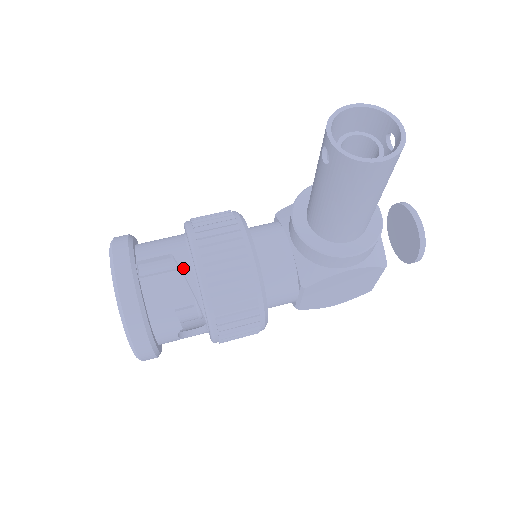
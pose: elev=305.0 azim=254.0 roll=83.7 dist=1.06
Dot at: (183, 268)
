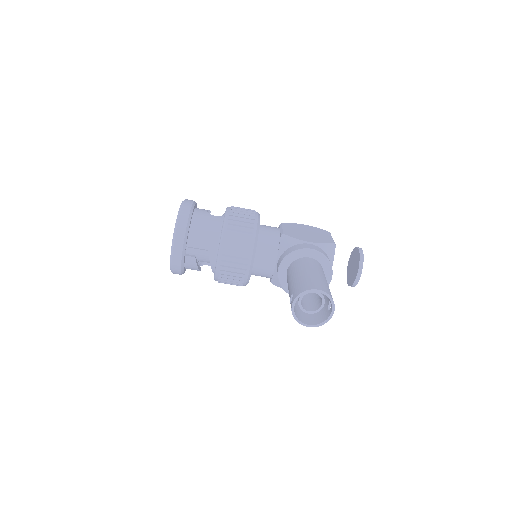
Dot at: (210, 258)
